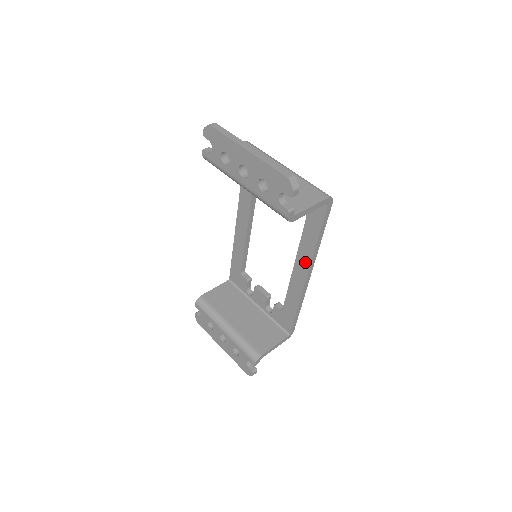
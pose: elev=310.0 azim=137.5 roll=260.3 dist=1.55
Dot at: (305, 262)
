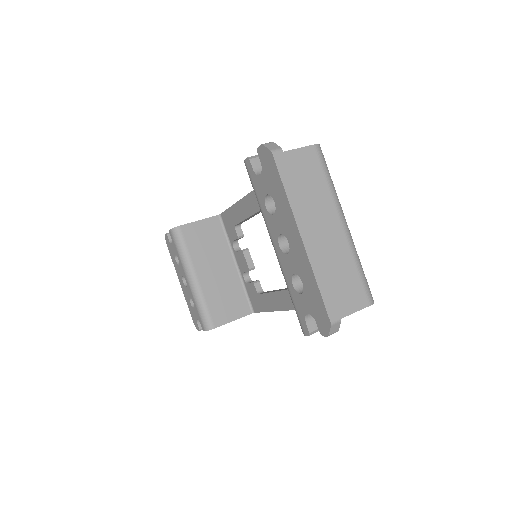
Dot at: occluded
